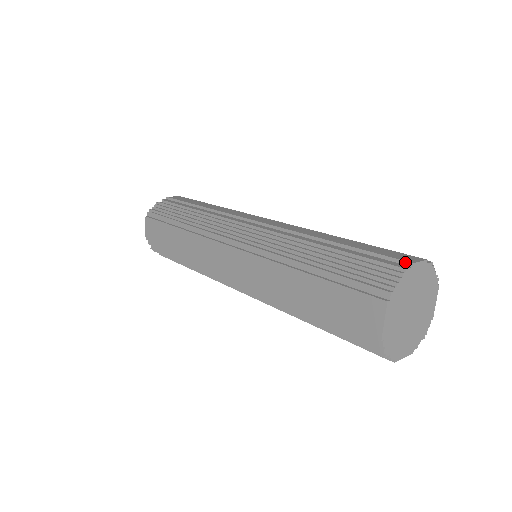
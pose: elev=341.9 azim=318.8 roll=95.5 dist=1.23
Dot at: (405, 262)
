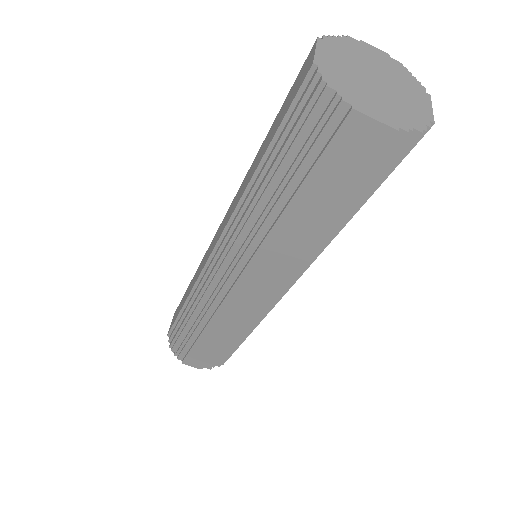
Dot at: occluded
